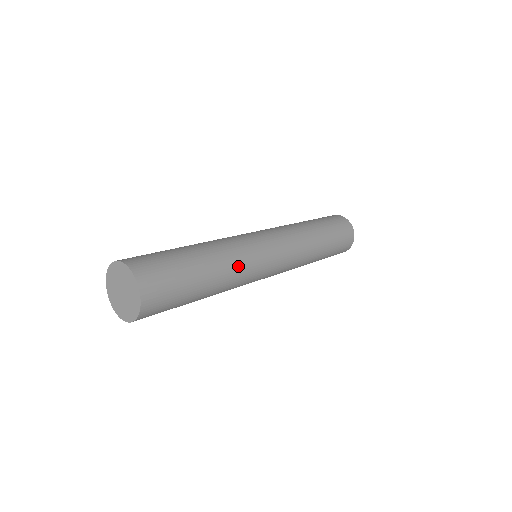
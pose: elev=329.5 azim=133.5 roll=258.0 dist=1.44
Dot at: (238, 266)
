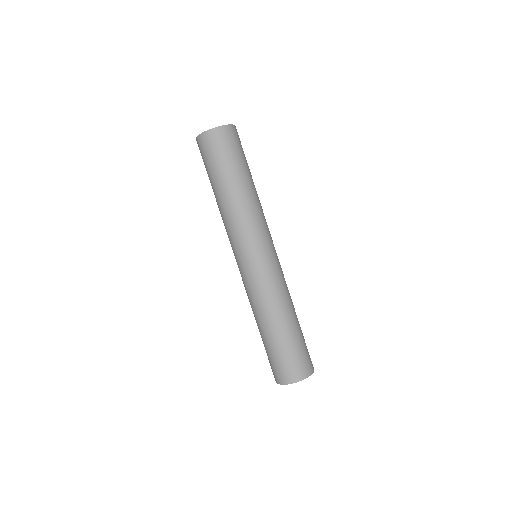
Dot at: (260, 210)
